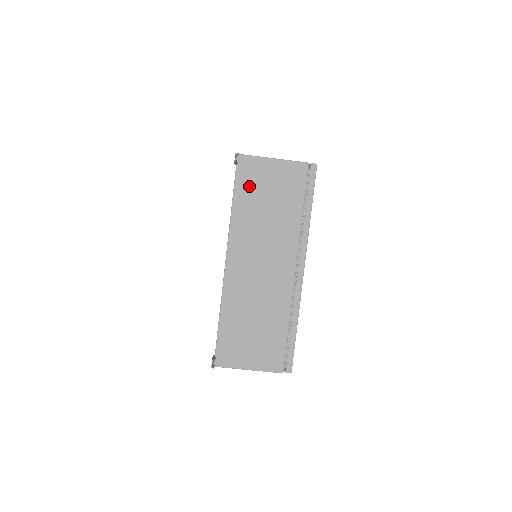
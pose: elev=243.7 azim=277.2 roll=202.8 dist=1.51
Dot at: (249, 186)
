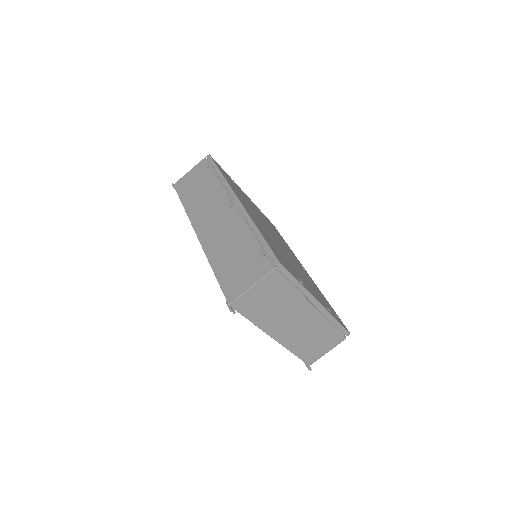
Dot at: (252, 309)
